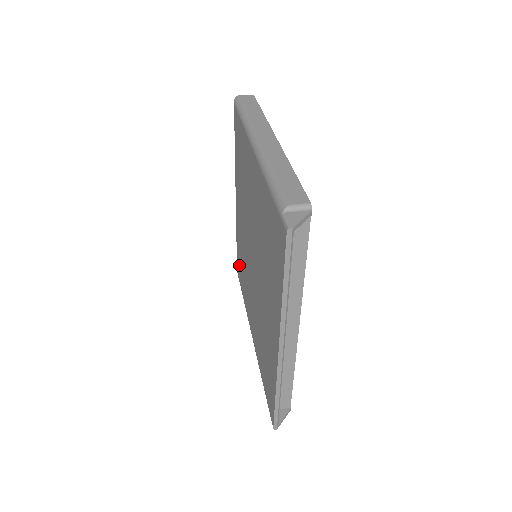
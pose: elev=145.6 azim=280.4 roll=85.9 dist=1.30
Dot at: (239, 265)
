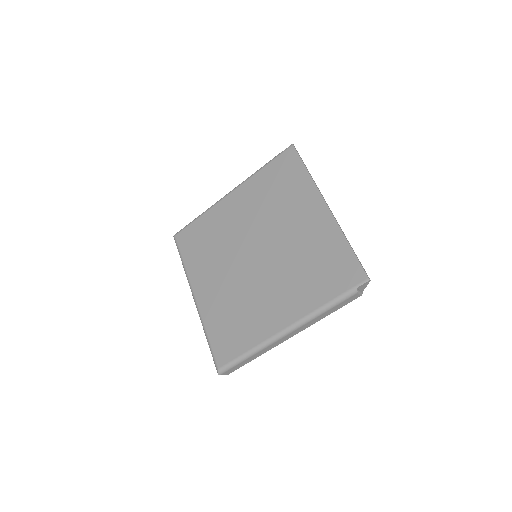
Dot at: (225, 340)
